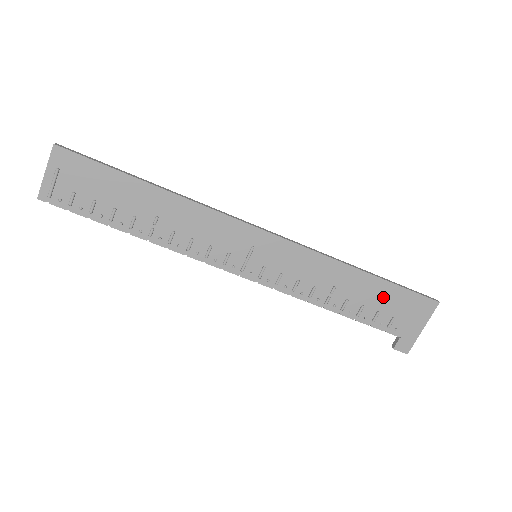
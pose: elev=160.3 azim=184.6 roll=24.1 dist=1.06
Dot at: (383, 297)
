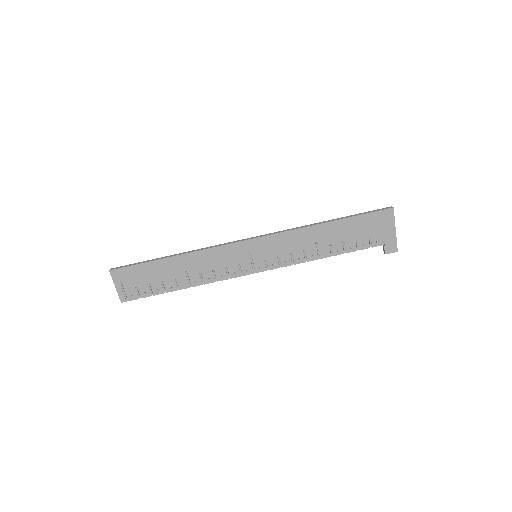
Dot at: (352, 229)
